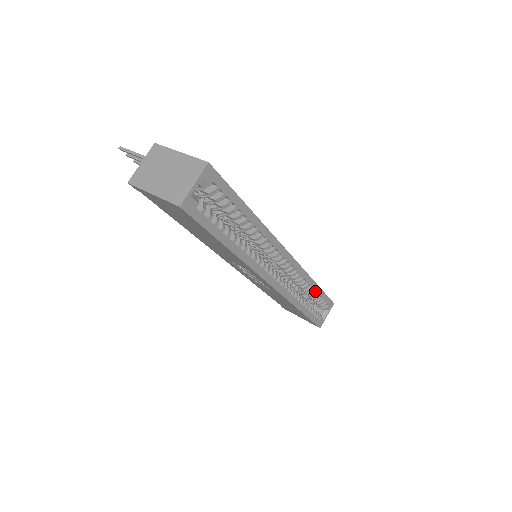
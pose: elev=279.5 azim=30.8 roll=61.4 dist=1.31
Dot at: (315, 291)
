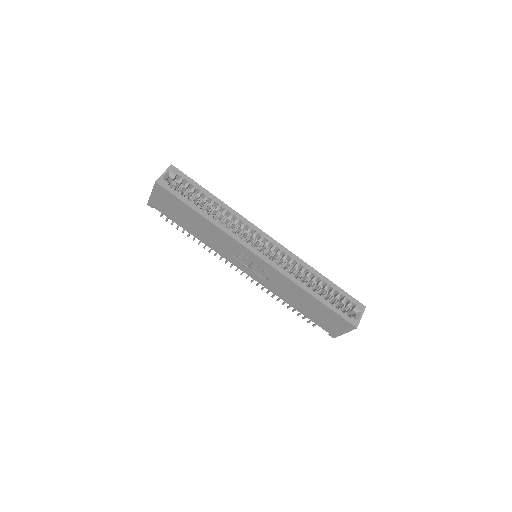
Dot at: (325, 283)
